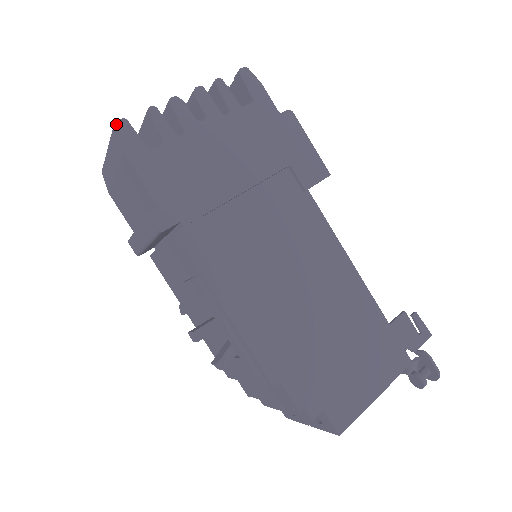
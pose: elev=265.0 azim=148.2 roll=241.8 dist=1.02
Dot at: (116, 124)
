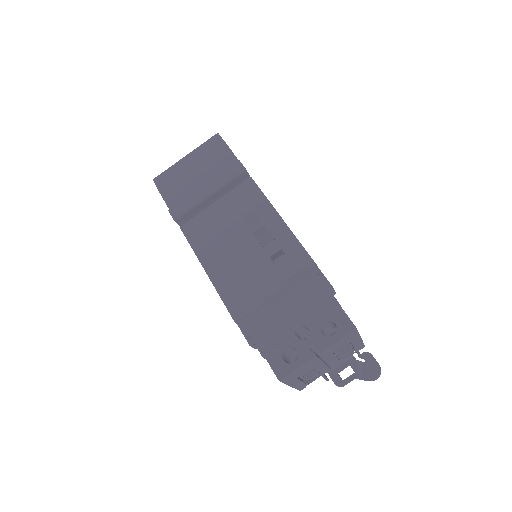
Dot at: (218, 134)
